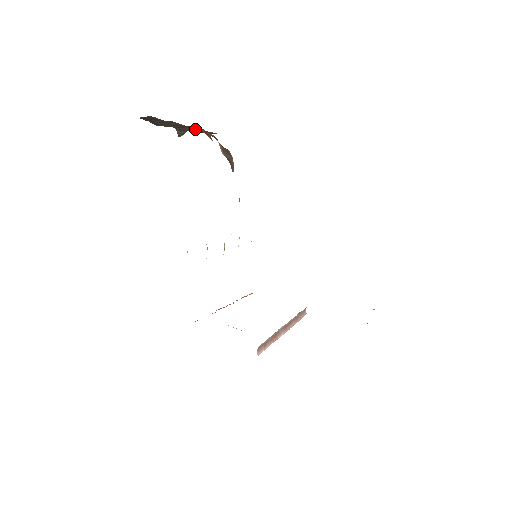
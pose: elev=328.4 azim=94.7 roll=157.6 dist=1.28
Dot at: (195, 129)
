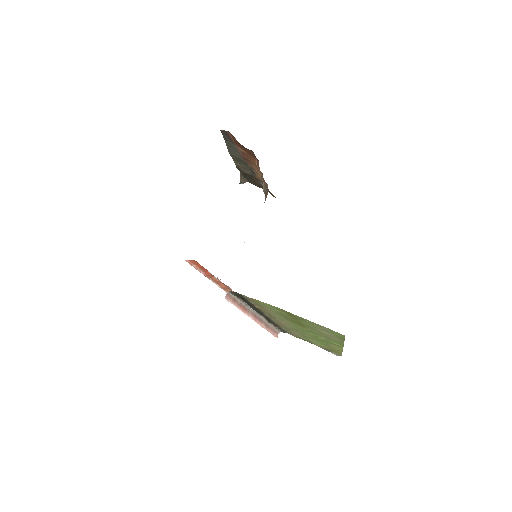
Dot at: (252, 165)
